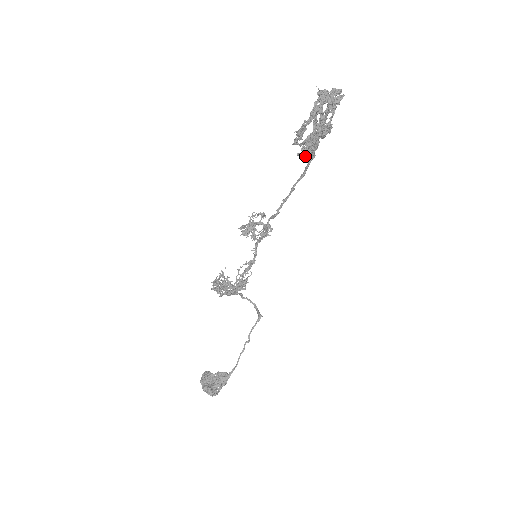
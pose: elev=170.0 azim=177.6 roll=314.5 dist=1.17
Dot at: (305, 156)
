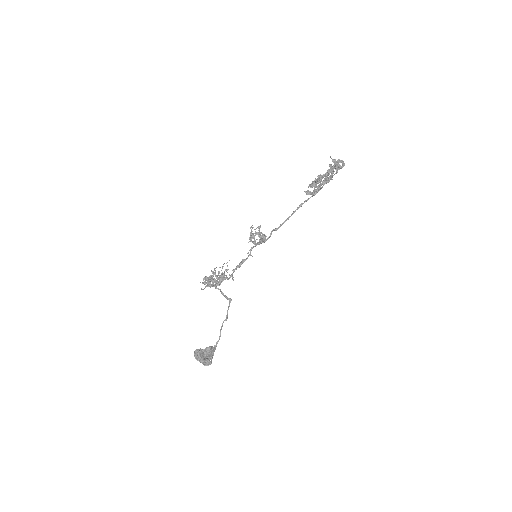
Dot at: (311, 193)
